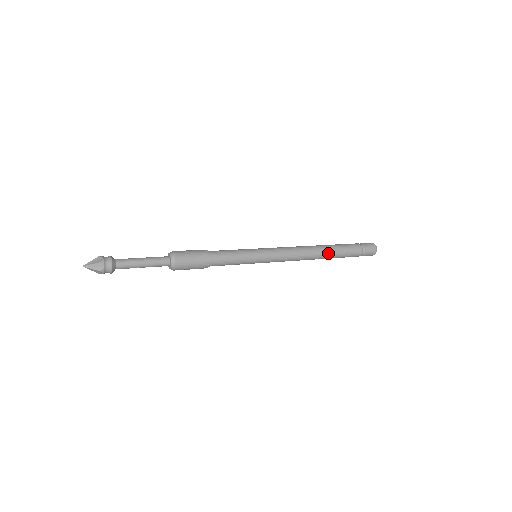
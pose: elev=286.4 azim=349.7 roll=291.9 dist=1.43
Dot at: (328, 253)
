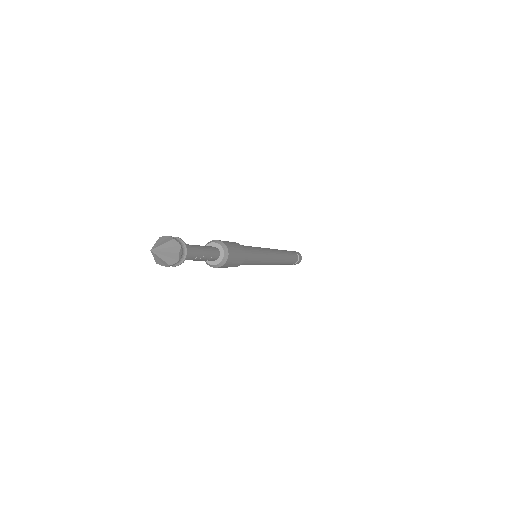
Dot at: (287, 254)
